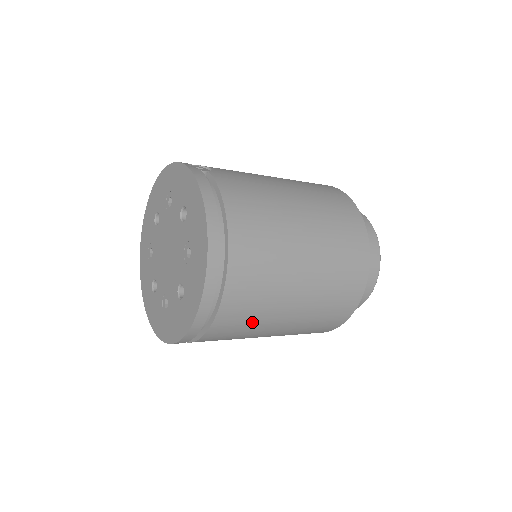
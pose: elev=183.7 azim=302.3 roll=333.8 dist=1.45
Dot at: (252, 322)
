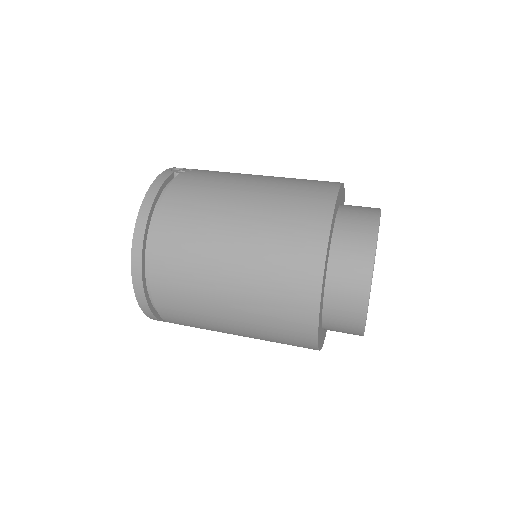
Dot at: (193, 311)
